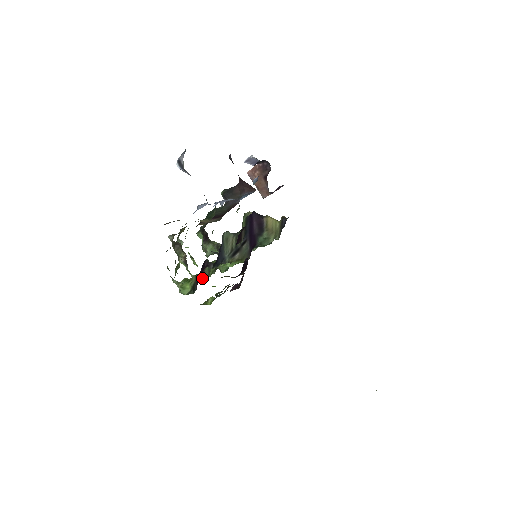
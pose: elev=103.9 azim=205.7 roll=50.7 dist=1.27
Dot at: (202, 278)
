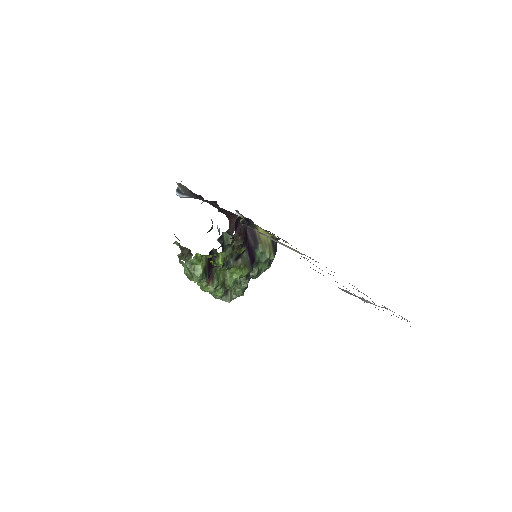
Dot at: (213, 287)
